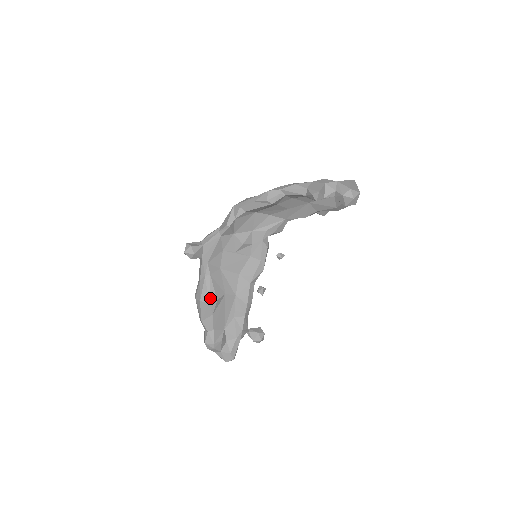
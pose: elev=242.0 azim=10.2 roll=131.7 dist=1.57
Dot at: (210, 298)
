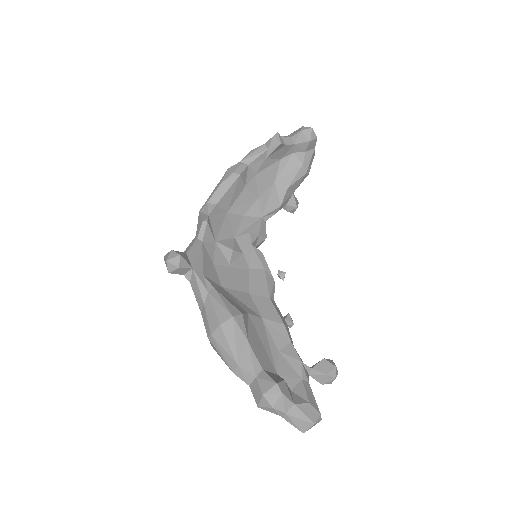
Dot at: (231, 312)
